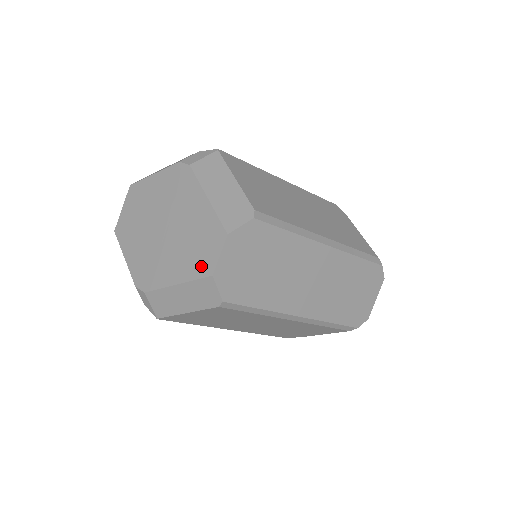
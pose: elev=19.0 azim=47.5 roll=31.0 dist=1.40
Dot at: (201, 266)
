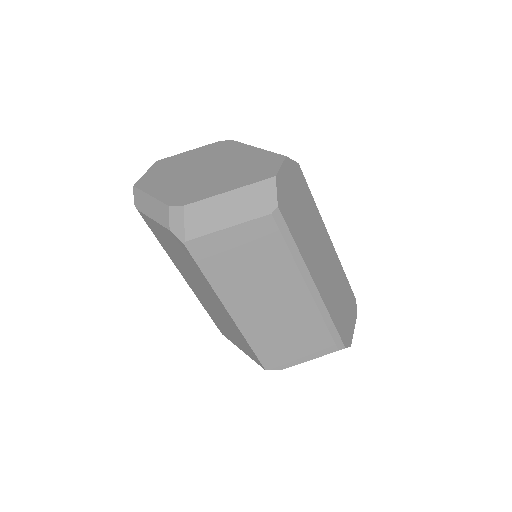
Dot at: (260, 175)
